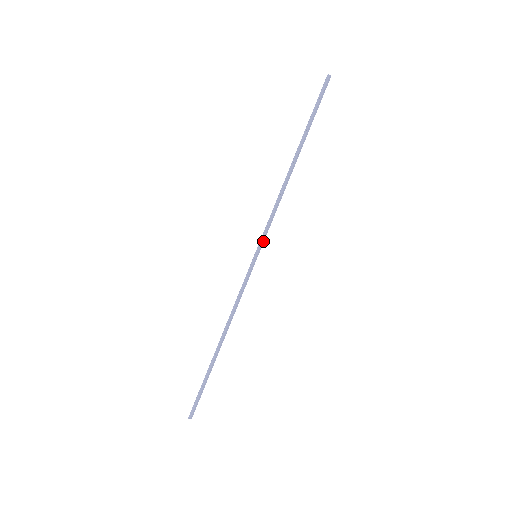
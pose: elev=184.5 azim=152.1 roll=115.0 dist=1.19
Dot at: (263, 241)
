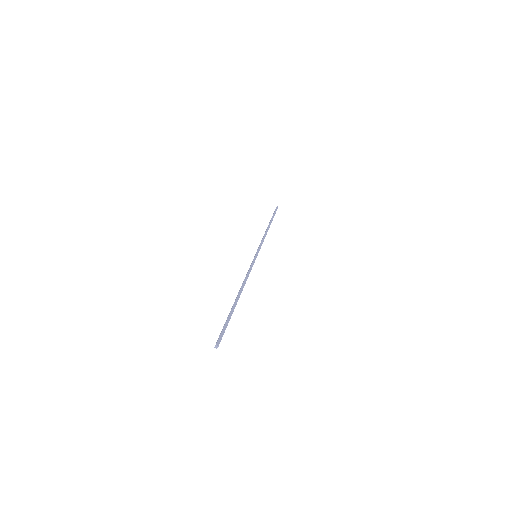
Dot at: occluded
